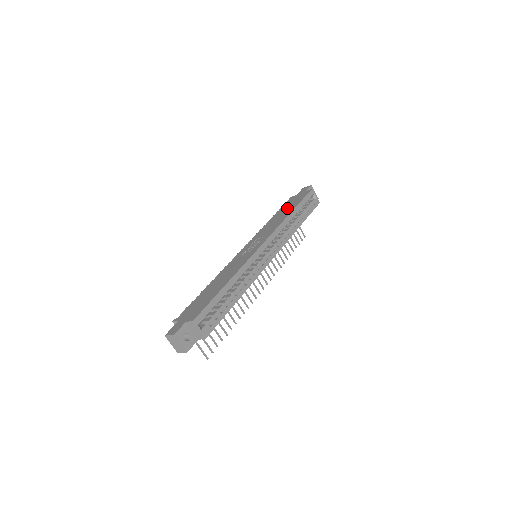
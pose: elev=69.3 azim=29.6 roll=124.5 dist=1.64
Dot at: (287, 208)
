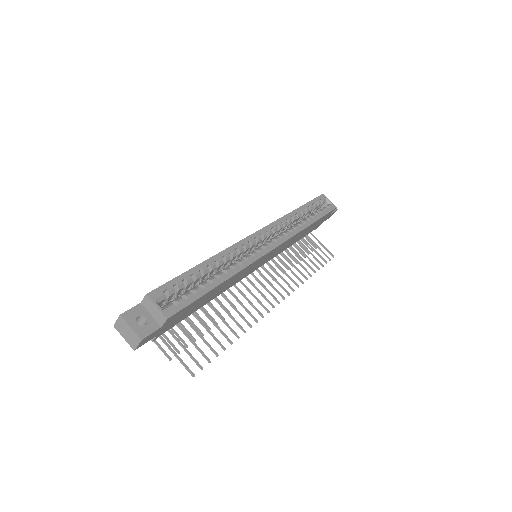
Dot at: occluded
